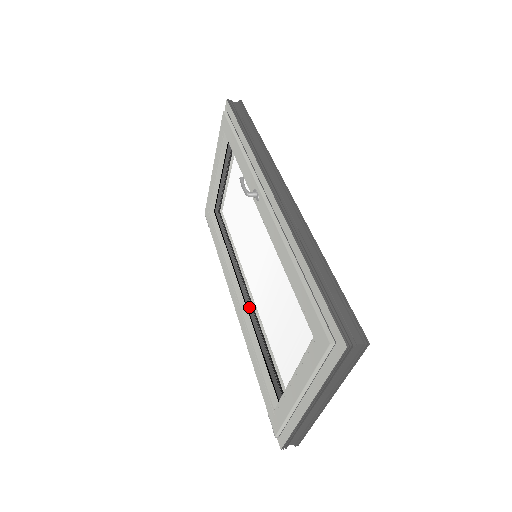
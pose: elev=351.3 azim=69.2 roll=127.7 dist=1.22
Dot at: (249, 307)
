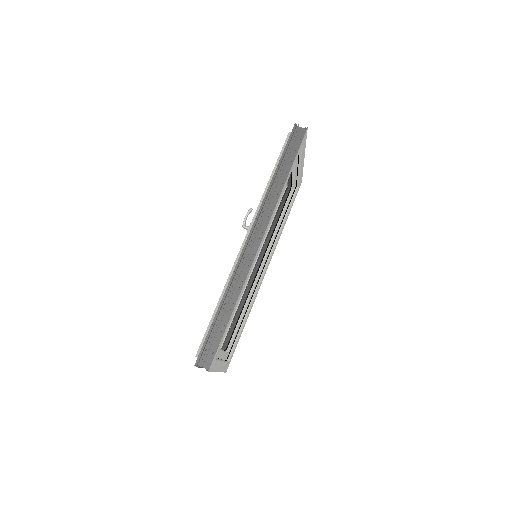
Dot at: occluded
